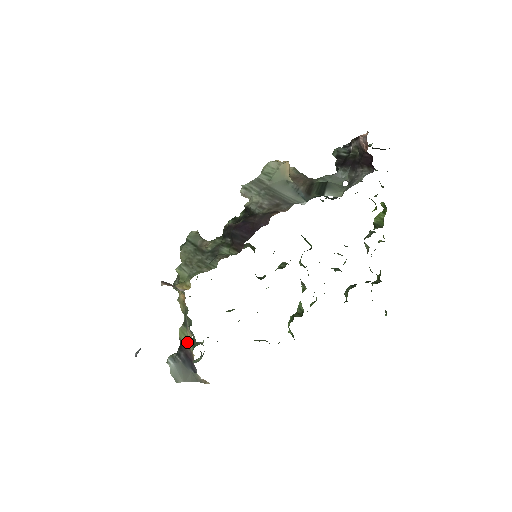
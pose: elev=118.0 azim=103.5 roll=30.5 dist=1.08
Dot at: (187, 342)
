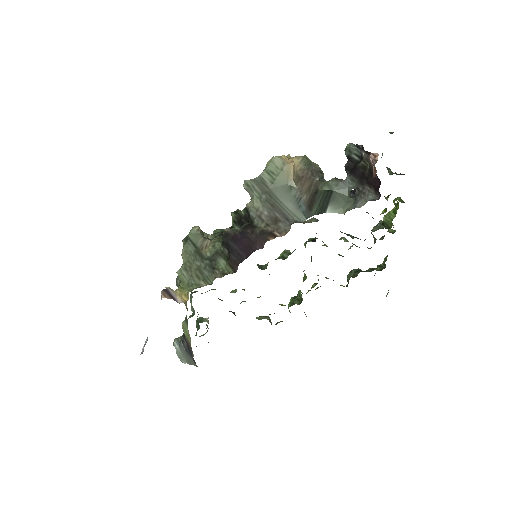
Dot at: (188, 339)
